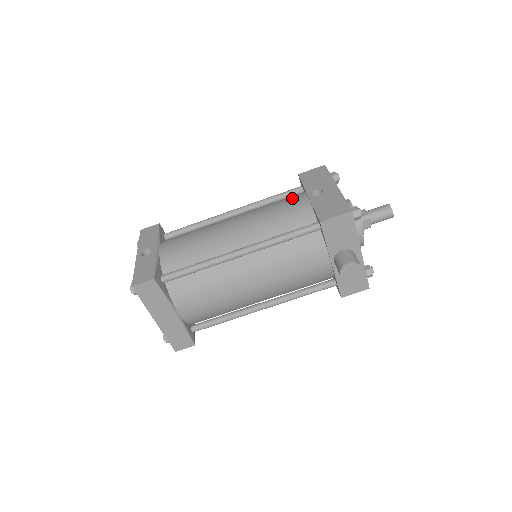
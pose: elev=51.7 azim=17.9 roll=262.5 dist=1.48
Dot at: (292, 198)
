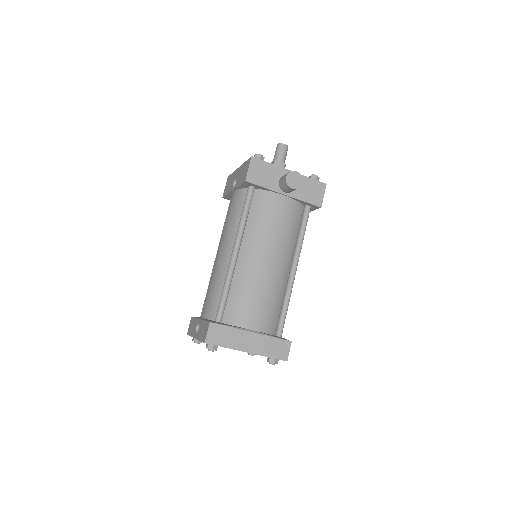
Dot at: occluded
